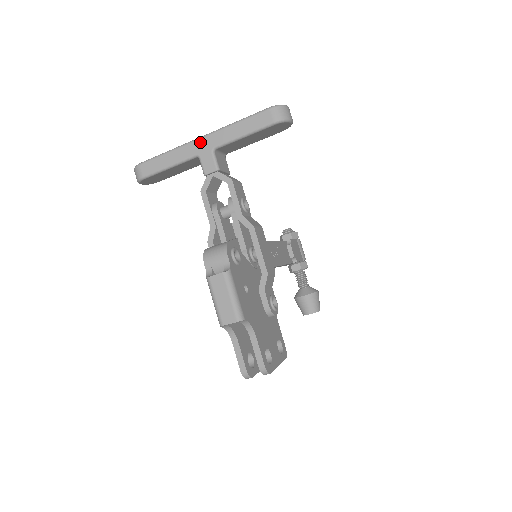
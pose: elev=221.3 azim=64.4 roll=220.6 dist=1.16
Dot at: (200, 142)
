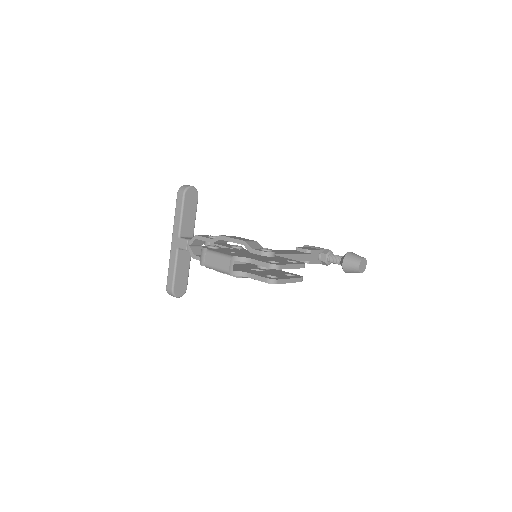
Dot at: (173, 243)
